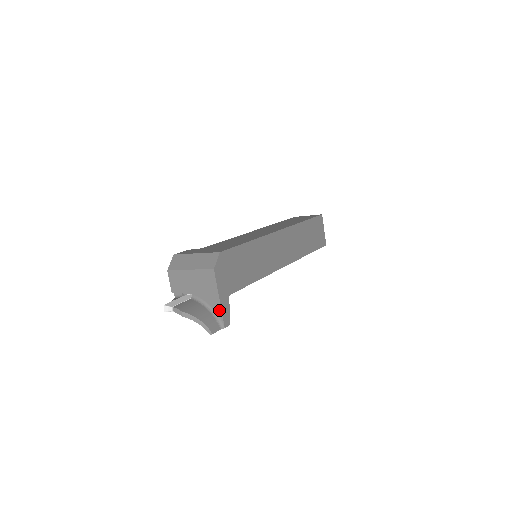
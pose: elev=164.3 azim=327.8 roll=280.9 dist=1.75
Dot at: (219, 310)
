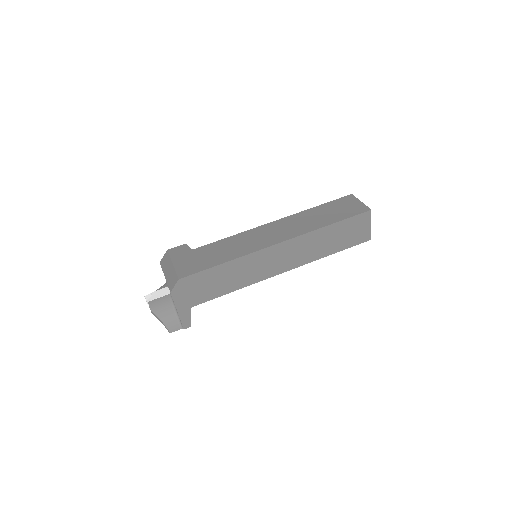
Dot at: (179, 317)
